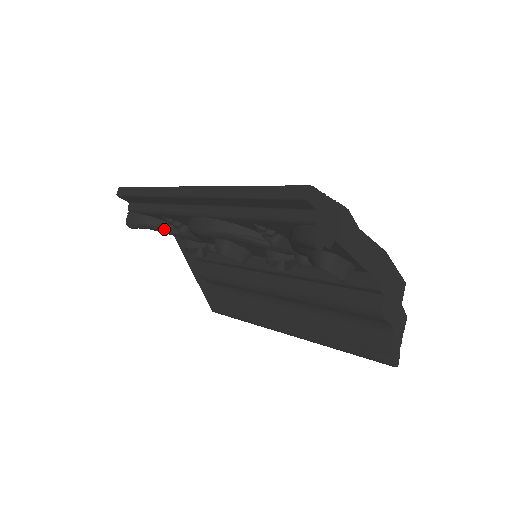
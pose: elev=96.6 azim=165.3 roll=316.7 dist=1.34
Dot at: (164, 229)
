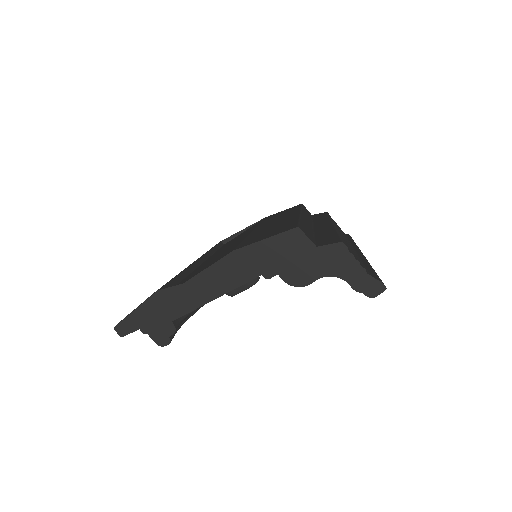
Dot at: occluded
